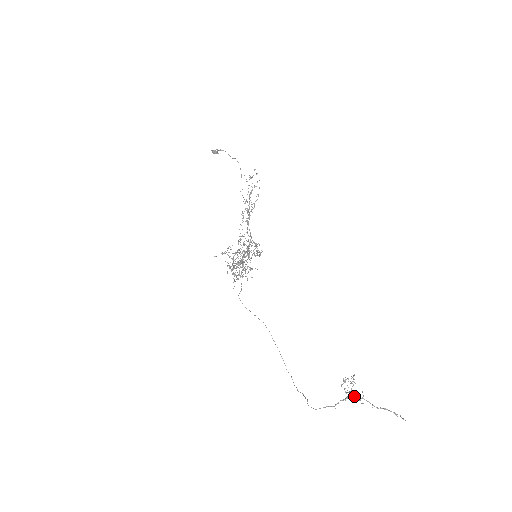
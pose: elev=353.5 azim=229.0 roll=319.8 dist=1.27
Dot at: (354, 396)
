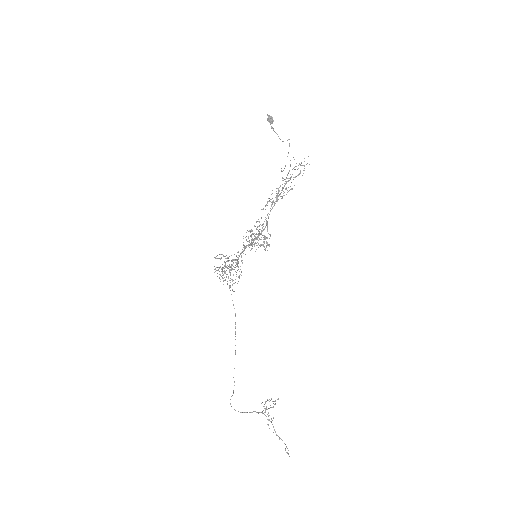
Dot at: (266, 416)
